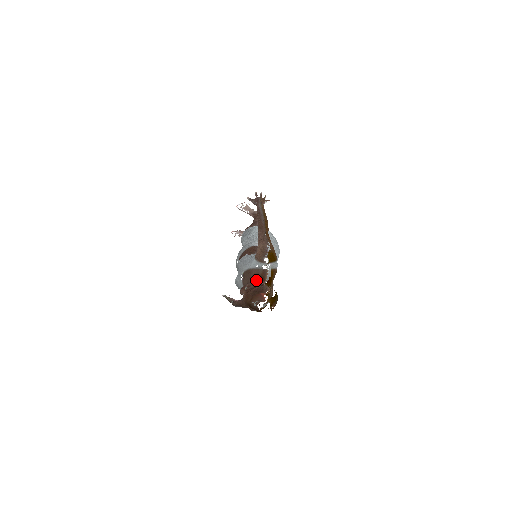
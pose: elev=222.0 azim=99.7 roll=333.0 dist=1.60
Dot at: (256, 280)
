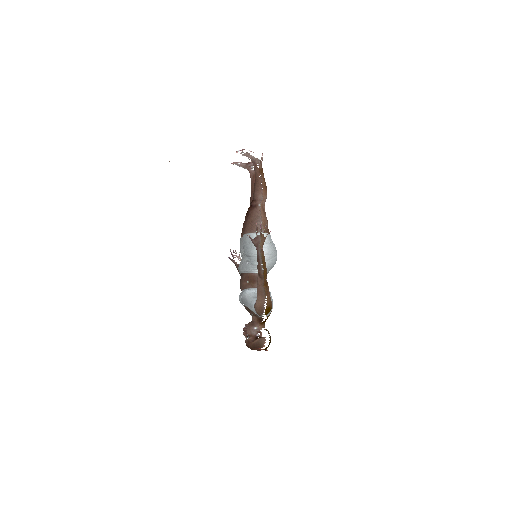
Dot at: (255, 320)
